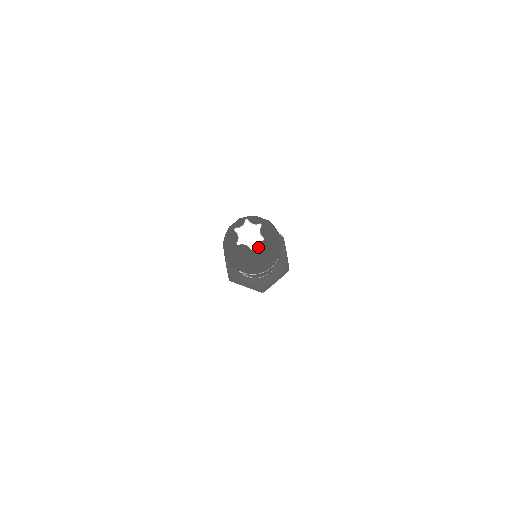
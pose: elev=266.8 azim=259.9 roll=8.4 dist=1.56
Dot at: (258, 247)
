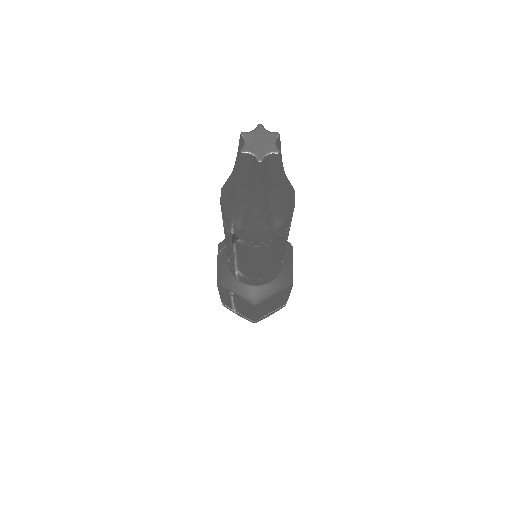
Dot at: (268, 175)
